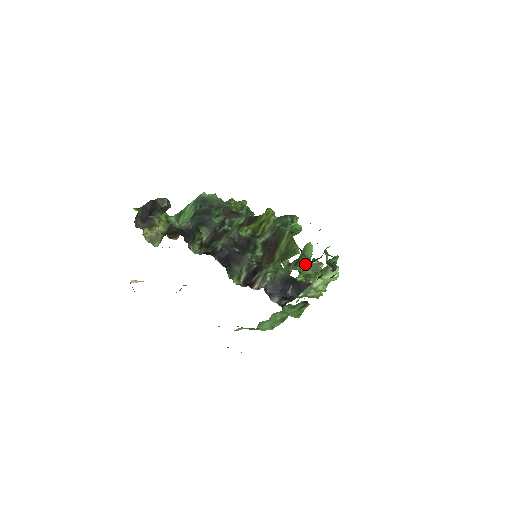
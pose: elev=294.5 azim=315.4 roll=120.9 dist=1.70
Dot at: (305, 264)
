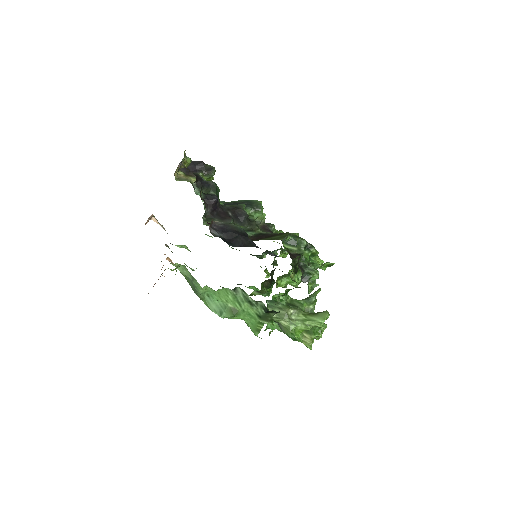
Dot at: (303, 304)
